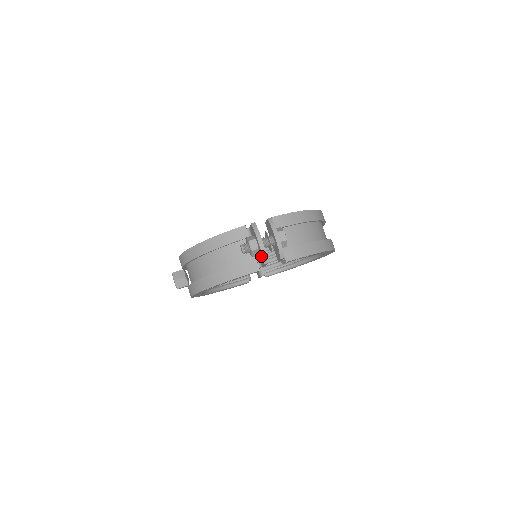
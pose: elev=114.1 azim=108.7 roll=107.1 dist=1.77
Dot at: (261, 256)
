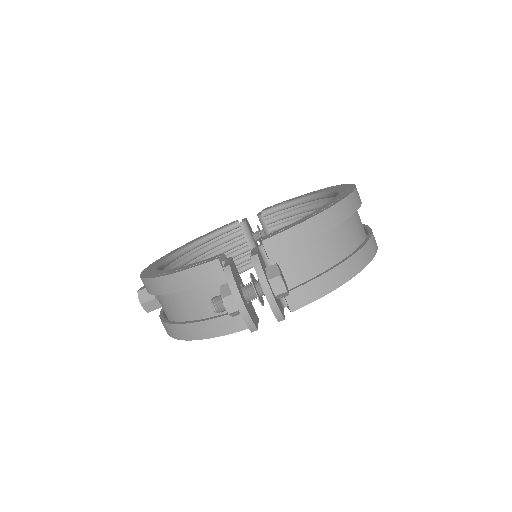
Dot at: occluded
